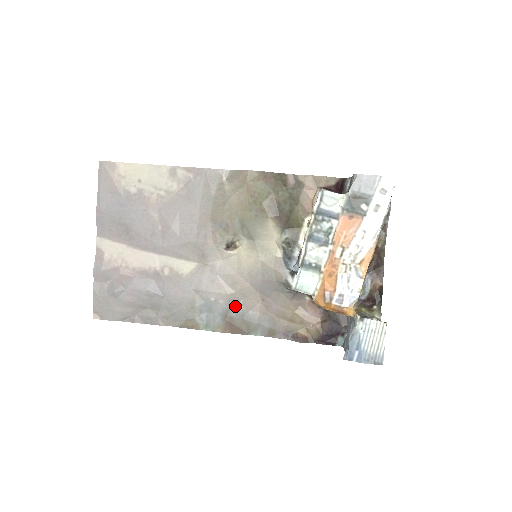
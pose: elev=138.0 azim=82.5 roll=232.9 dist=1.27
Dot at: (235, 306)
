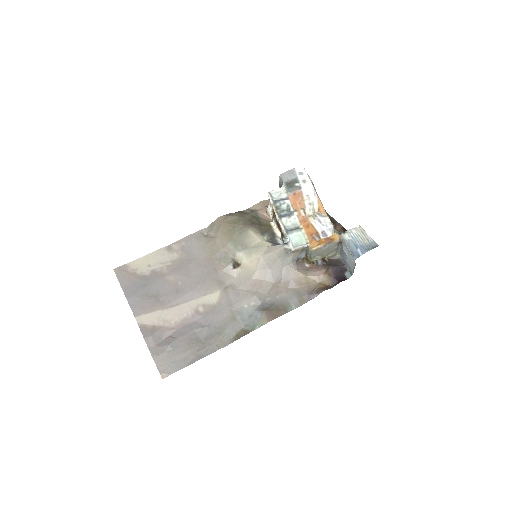
Dot at: (264, 301)
